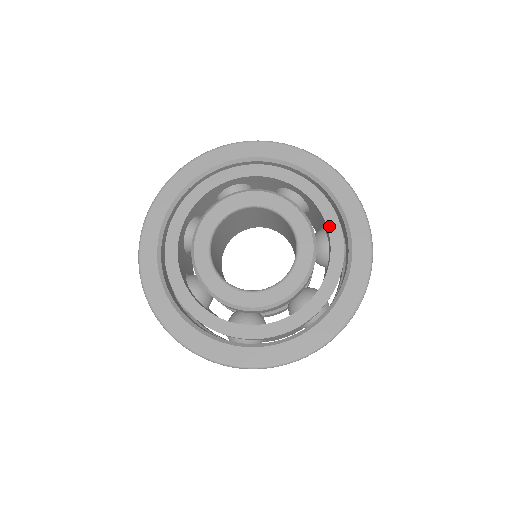
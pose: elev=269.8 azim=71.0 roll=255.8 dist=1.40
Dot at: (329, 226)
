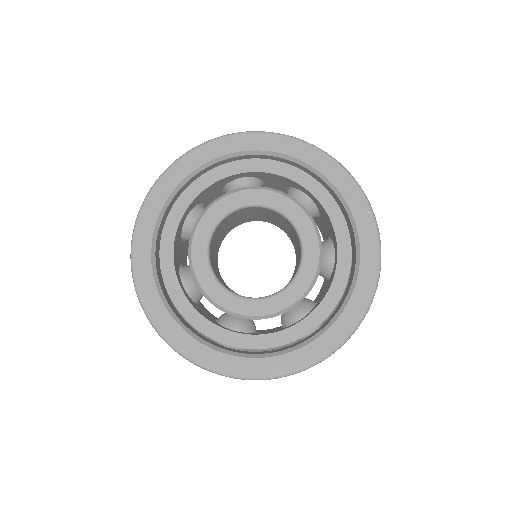
Dot at: (339, 241)
